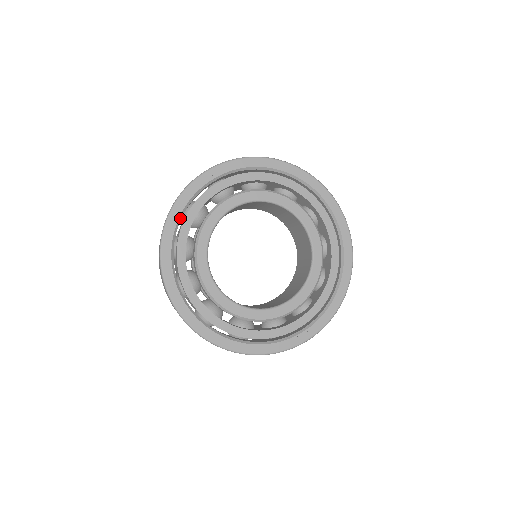
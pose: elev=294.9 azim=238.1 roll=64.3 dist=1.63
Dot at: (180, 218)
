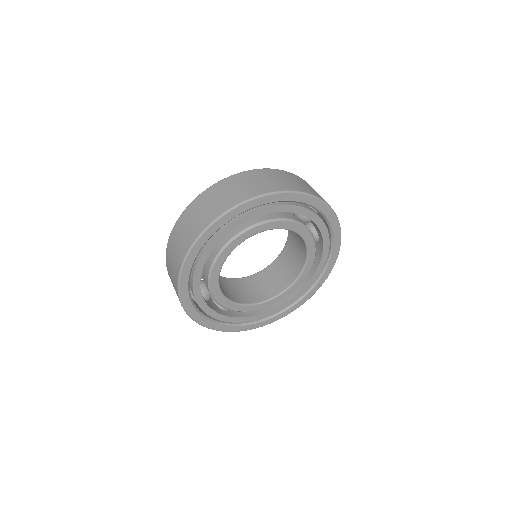
Dot at: occluded
